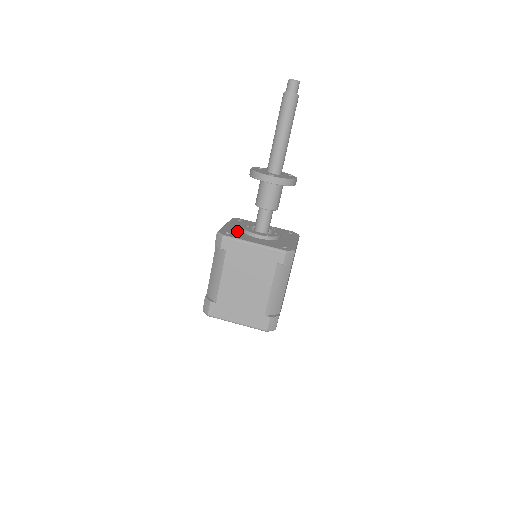
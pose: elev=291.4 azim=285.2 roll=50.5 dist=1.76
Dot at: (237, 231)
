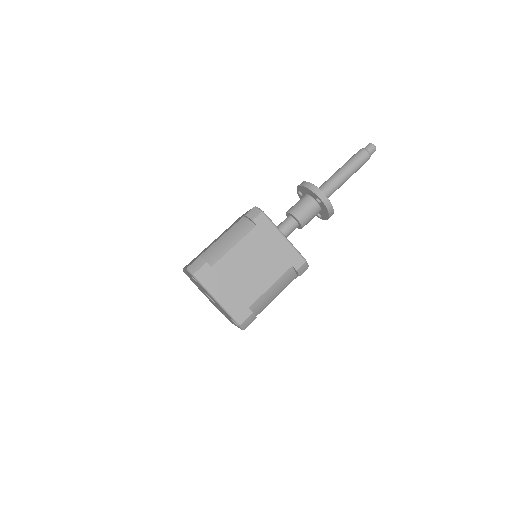
Dot at: occluded
